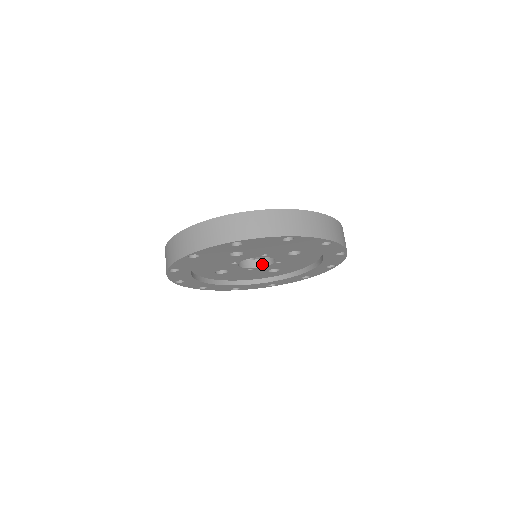
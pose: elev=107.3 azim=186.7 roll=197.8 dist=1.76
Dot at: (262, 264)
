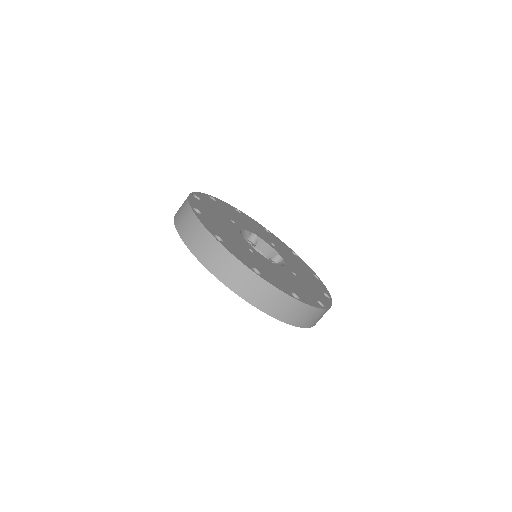
Dot at: occluded
